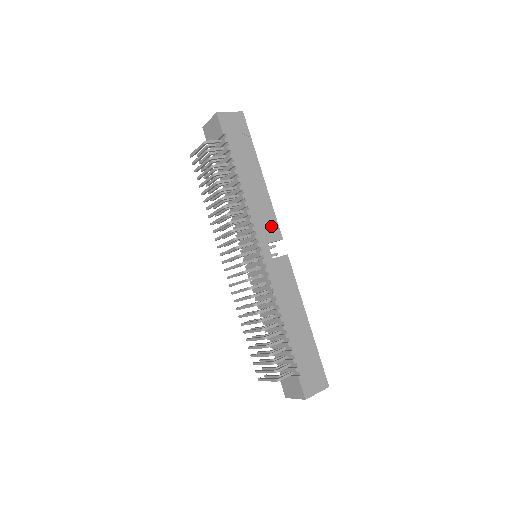
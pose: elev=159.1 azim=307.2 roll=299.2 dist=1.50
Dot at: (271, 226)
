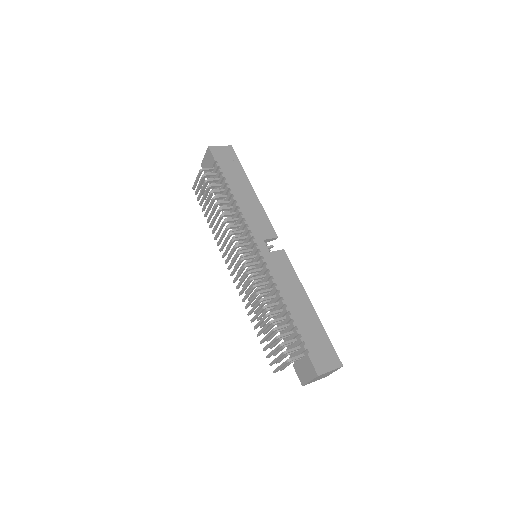
Dot at: (265, 227)
